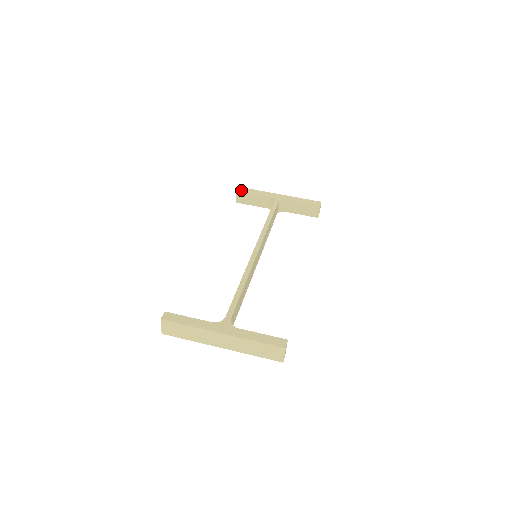
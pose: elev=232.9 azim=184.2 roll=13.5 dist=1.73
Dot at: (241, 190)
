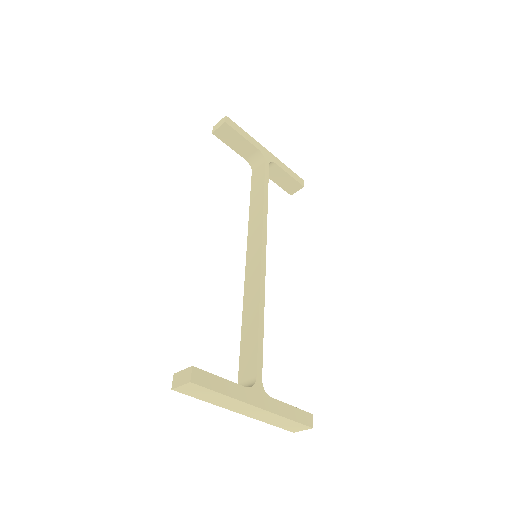
Dot at: (230, 124)
